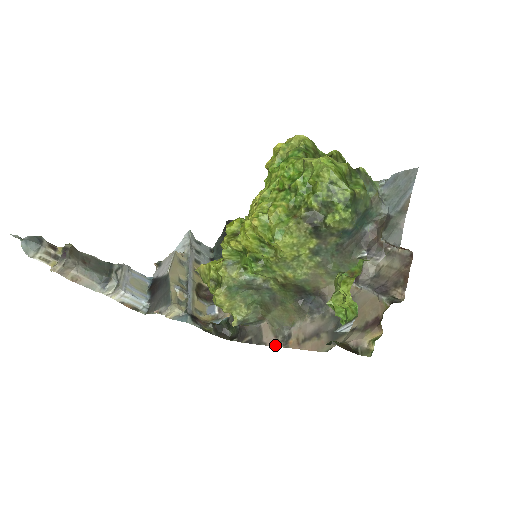
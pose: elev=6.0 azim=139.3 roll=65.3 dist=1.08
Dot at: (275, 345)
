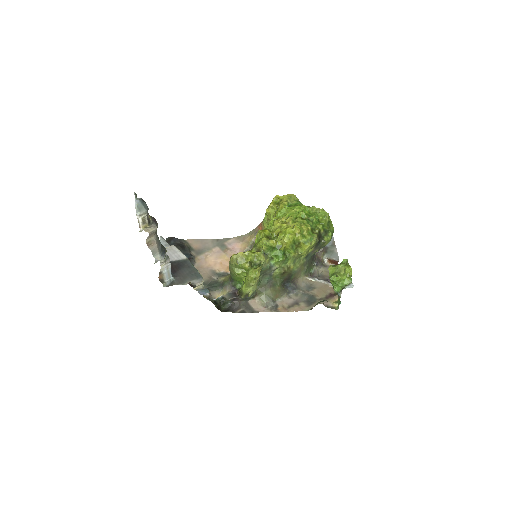
Dot at: (268, 311)
